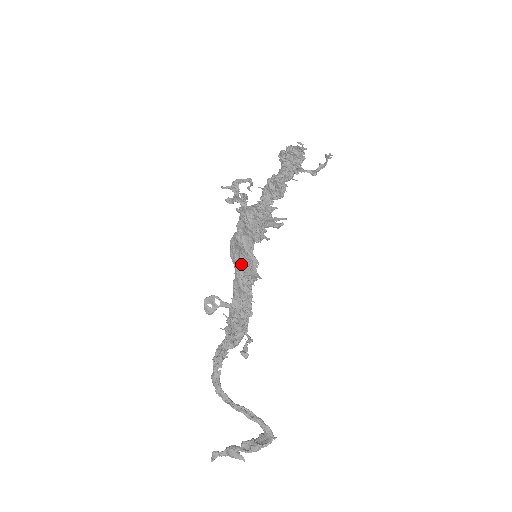
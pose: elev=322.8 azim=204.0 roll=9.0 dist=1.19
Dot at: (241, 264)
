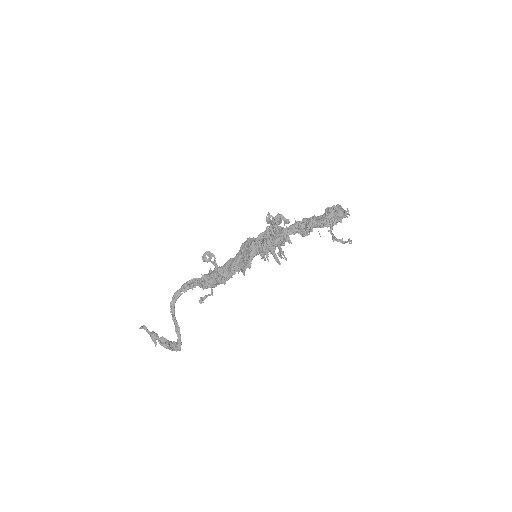
Dot at: (242, 256)
